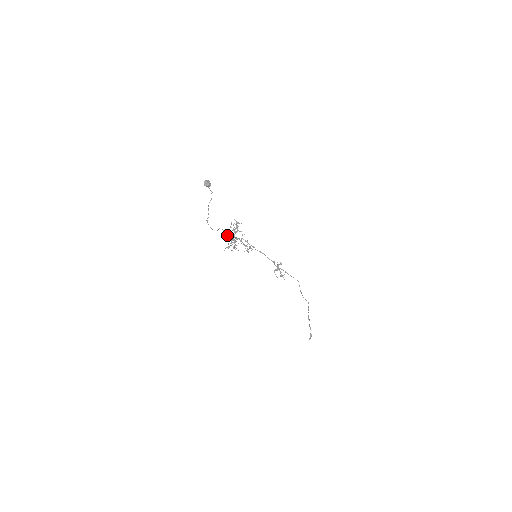
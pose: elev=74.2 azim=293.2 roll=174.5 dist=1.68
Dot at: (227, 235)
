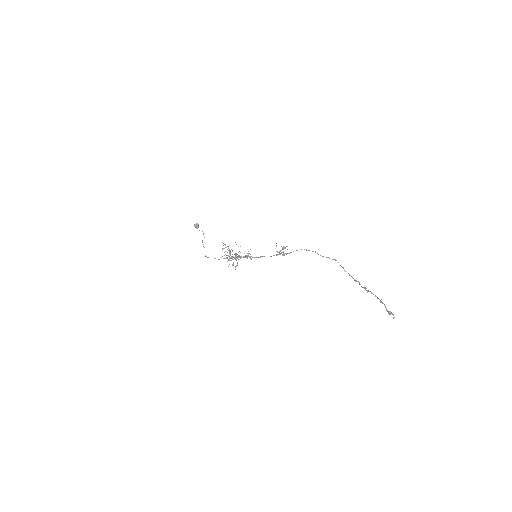
Dot at: occluded
